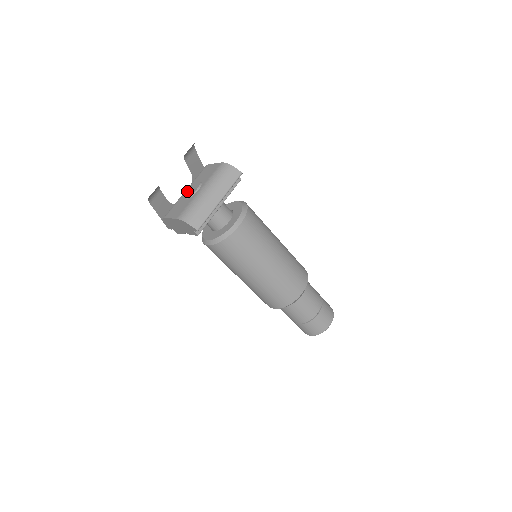
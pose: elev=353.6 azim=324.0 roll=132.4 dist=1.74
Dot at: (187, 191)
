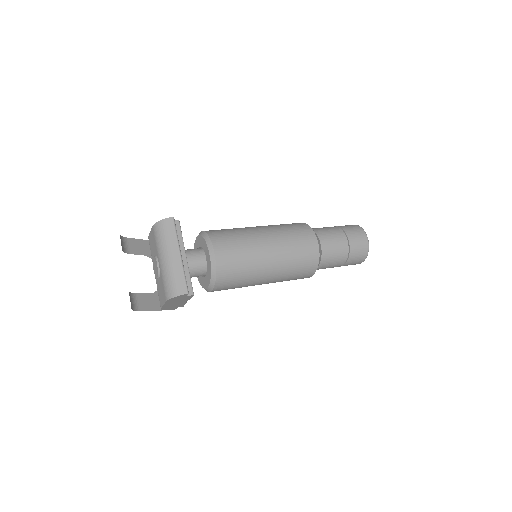
Dot at: (154, 272)
